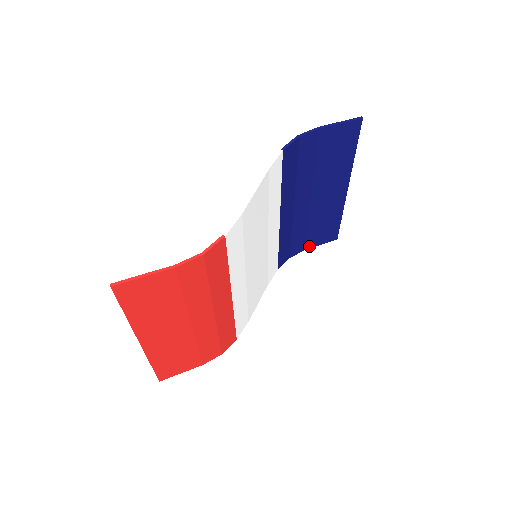
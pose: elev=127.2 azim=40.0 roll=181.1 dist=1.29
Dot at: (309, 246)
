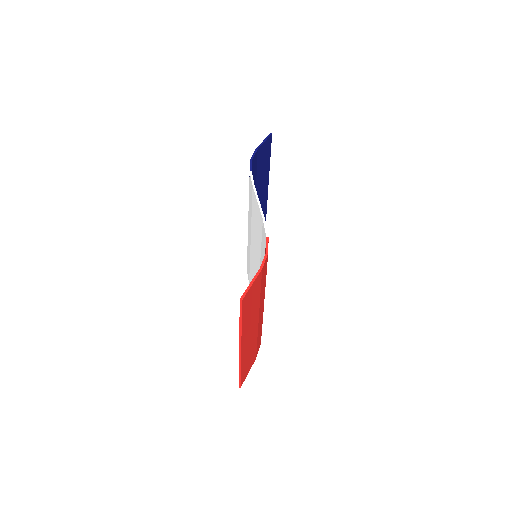
Dot at: occluded
